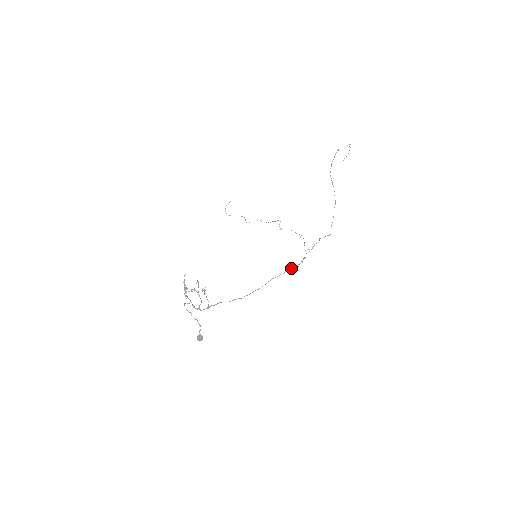
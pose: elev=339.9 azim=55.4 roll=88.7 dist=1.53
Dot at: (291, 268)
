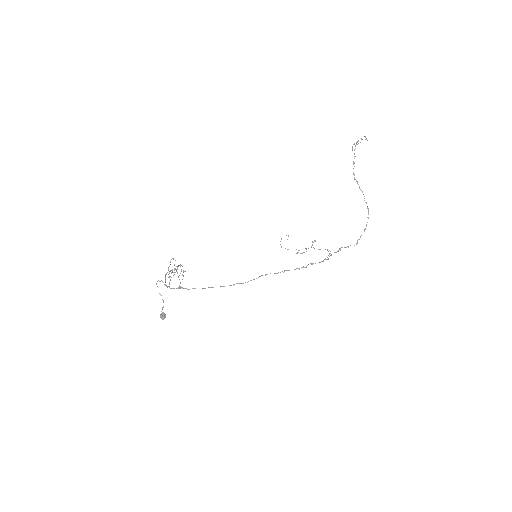
Dot at: occluded
